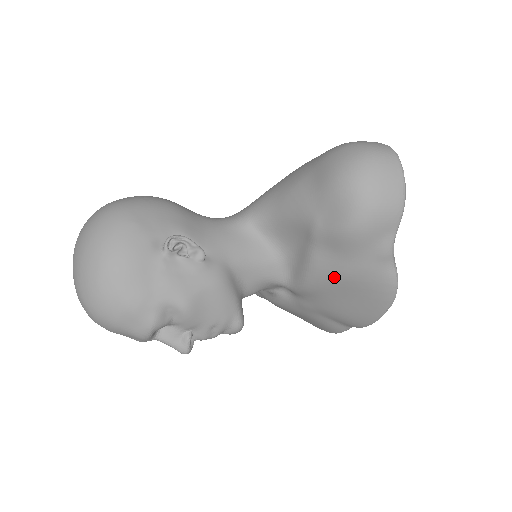
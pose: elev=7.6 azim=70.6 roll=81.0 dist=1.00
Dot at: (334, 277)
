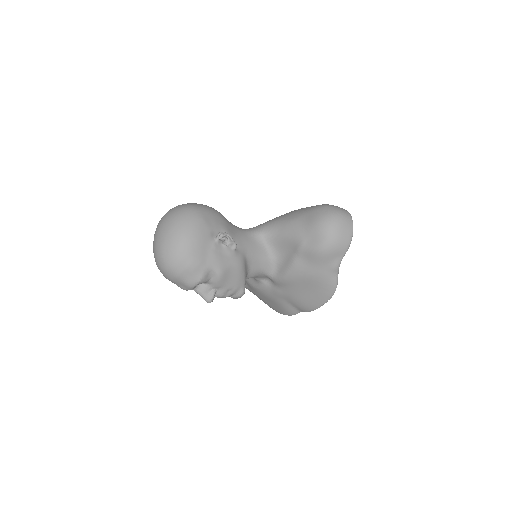
Dot at: (304, 276)
